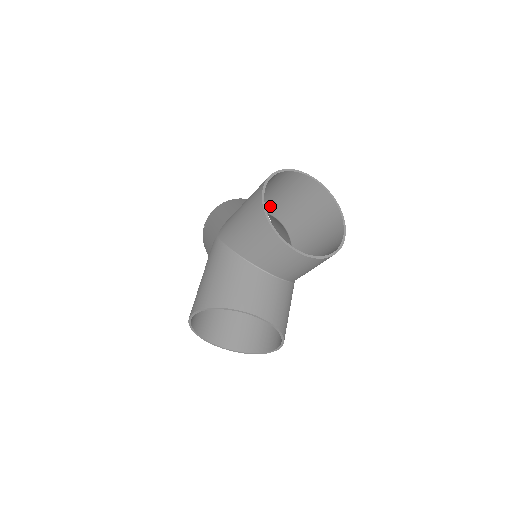
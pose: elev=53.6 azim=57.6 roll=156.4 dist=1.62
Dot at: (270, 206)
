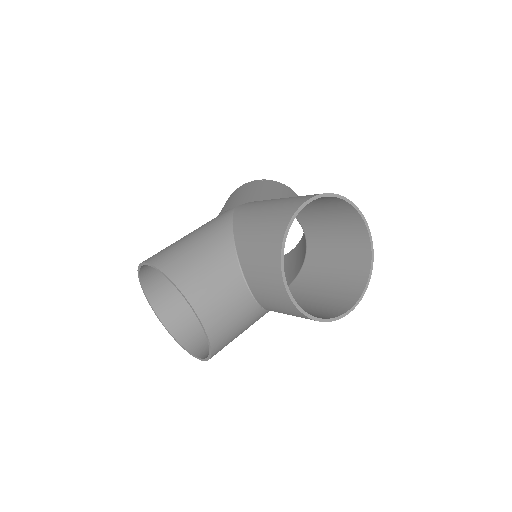
Dot at: (308, 221)
